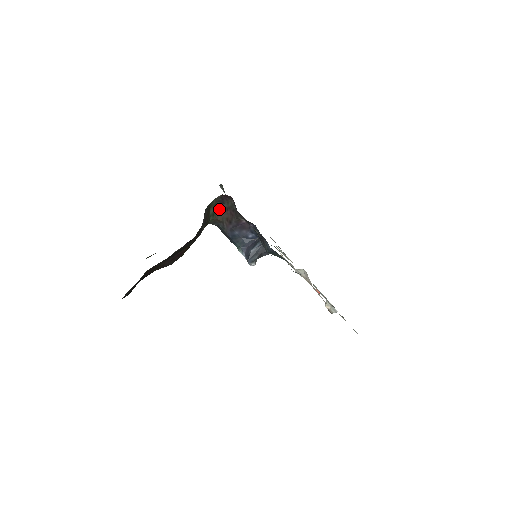
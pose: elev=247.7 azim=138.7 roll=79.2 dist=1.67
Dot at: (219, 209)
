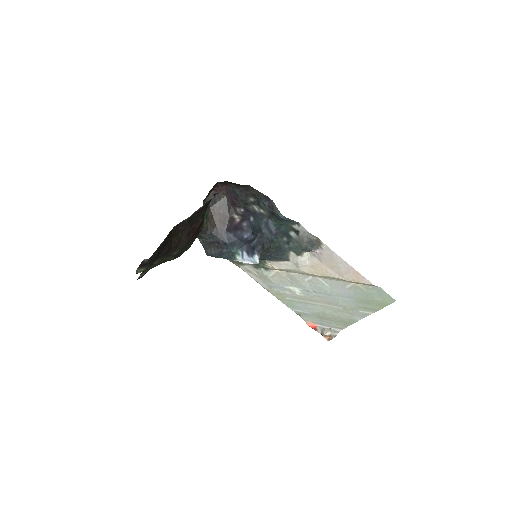
Dot at: (211, 212)
